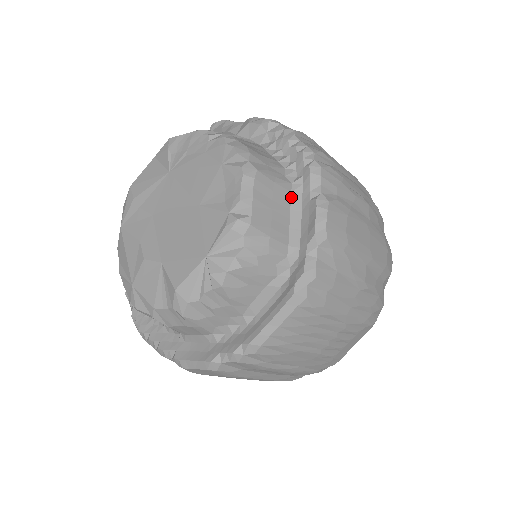
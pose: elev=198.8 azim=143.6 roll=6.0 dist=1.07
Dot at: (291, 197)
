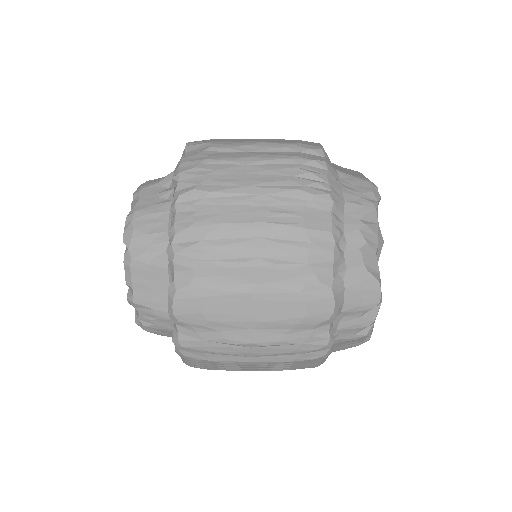
Dot at: (168, 273)
